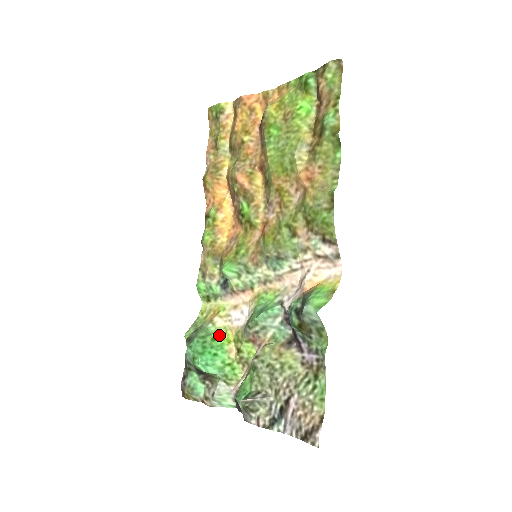
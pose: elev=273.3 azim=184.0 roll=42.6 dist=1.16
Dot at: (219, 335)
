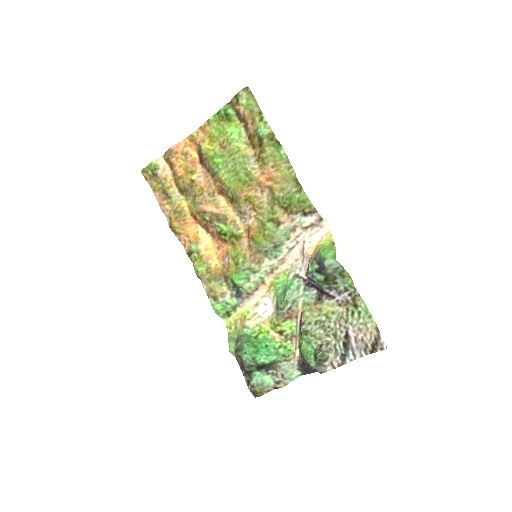
Dot at: (257, 332)
